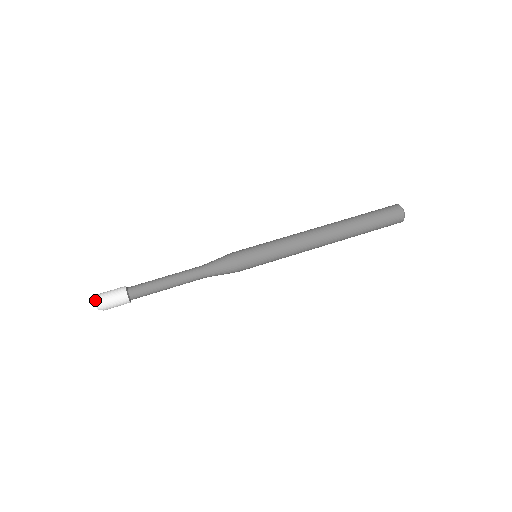
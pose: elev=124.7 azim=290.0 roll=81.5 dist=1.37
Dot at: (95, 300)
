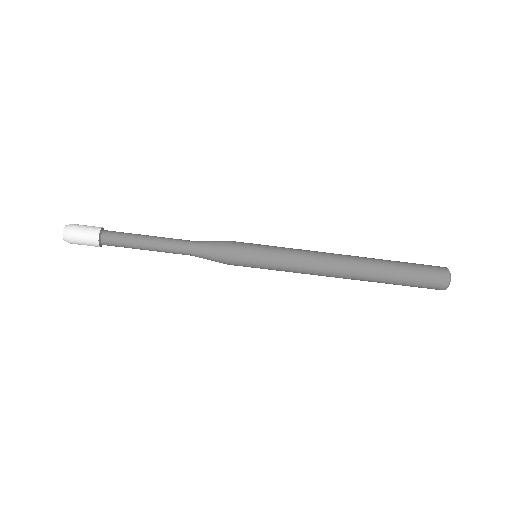
Dot at: (63, 236)
